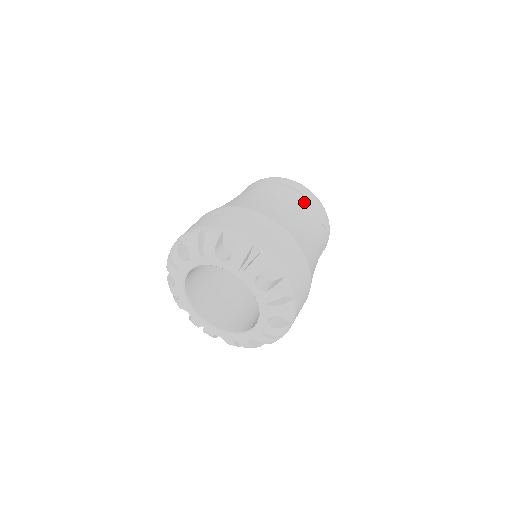
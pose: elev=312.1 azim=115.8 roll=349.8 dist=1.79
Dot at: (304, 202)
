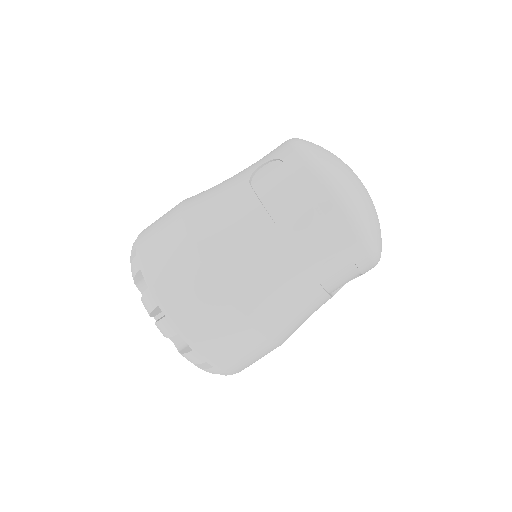
Dot at: (310, 221)
